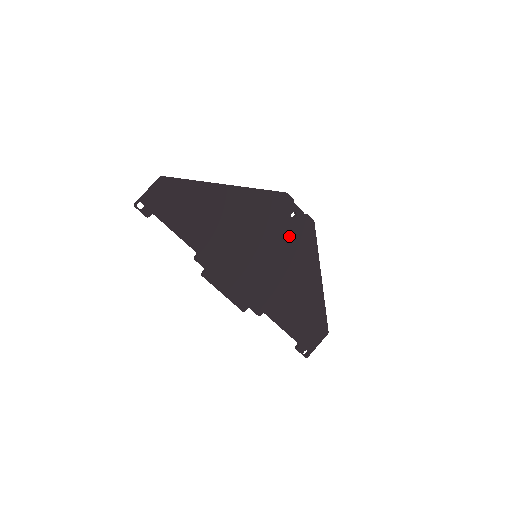
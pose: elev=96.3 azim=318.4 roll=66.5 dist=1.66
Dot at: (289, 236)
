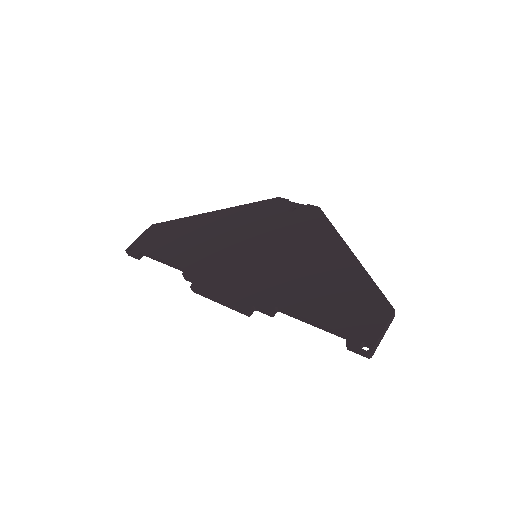
Dot at: (291, 227)
